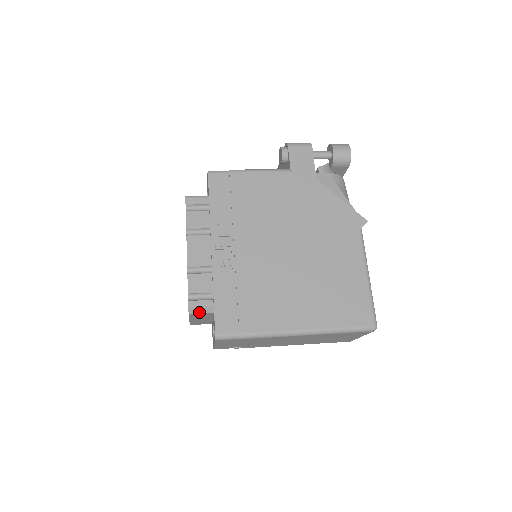
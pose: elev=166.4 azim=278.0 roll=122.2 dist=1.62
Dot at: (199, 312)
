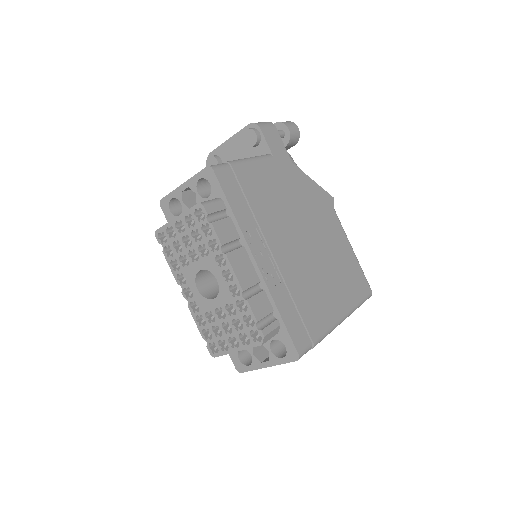
Dot at: (269, 338)
